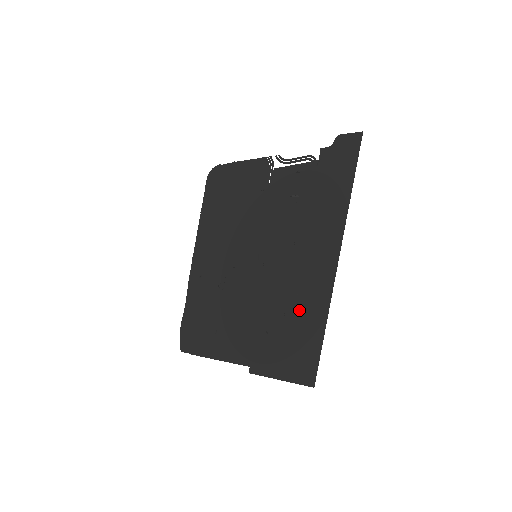
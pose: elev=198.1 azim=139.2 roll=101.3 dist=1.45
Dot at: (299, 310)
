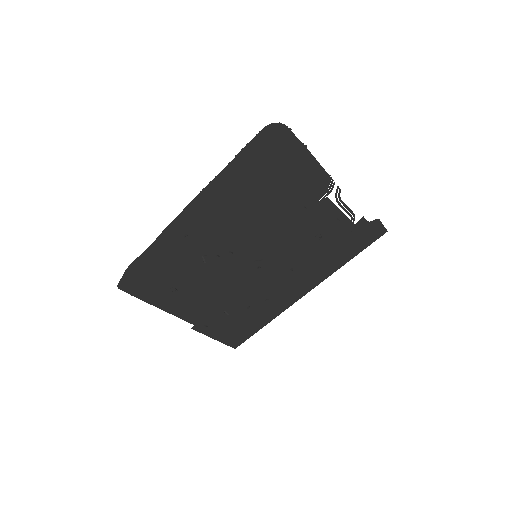
Dot at: (259, 309)
